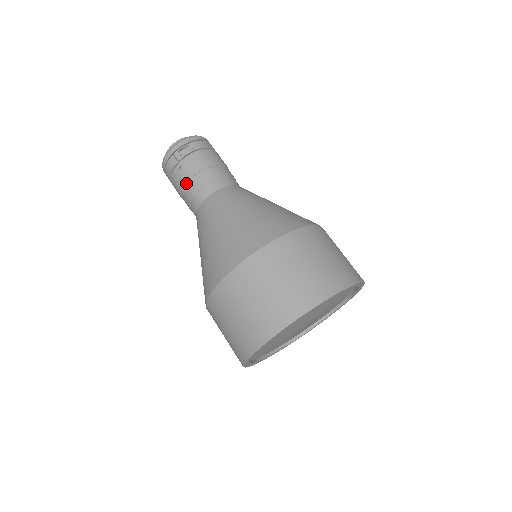
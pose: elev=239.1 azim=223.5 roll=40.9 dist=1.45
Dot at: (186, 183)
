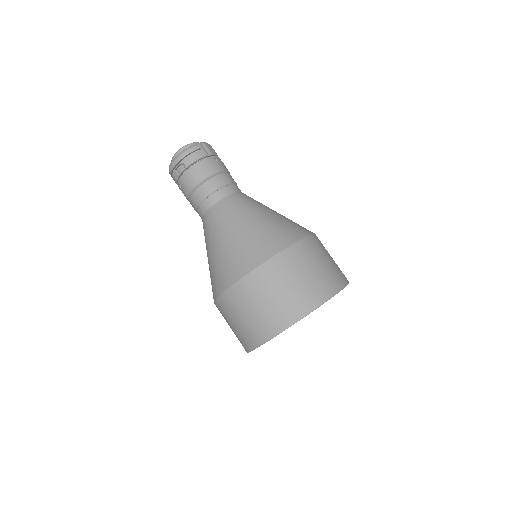
Dot at: (188, 199)
